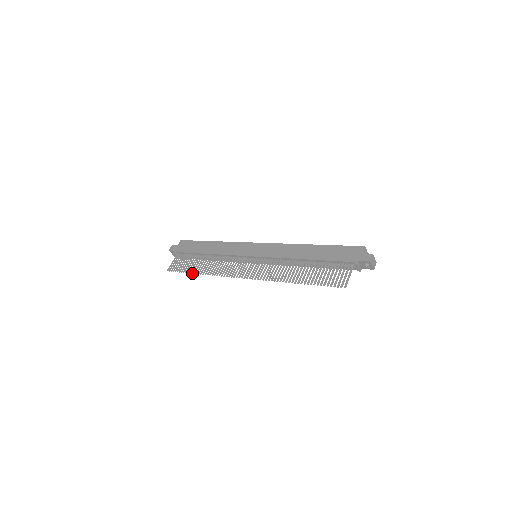
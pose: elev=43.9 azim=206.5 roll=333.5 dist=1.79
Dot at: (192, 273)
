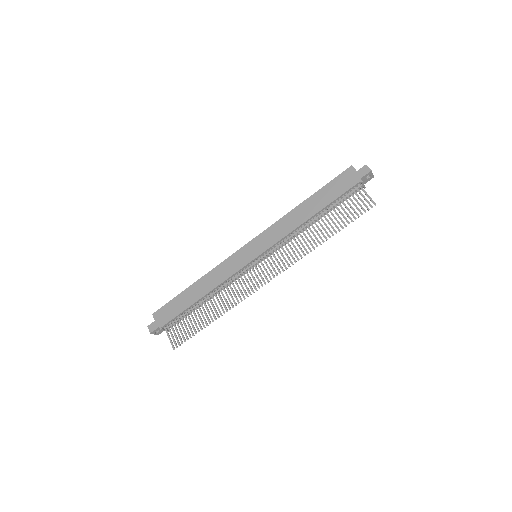
Dot at: (208, 325)
